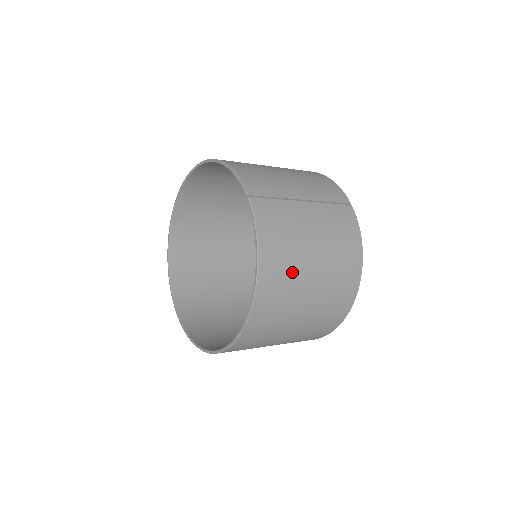
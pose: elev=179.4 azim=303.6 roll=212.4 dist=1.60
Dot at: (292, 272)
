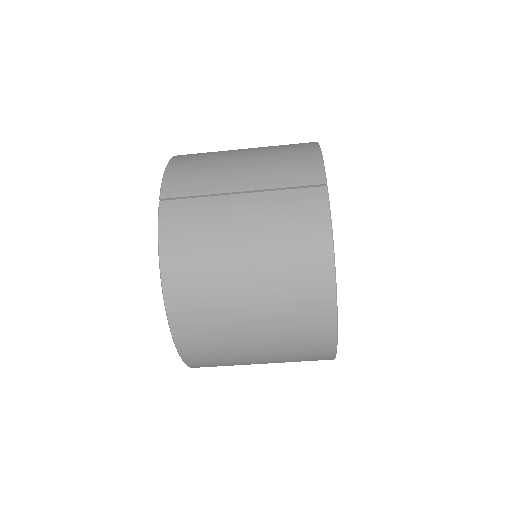
Dot at: (212, 286)
